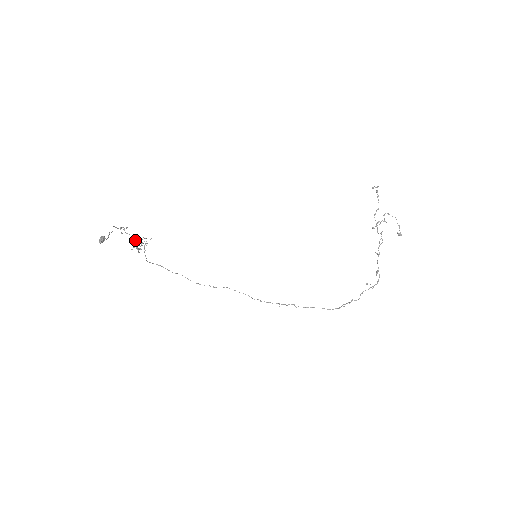
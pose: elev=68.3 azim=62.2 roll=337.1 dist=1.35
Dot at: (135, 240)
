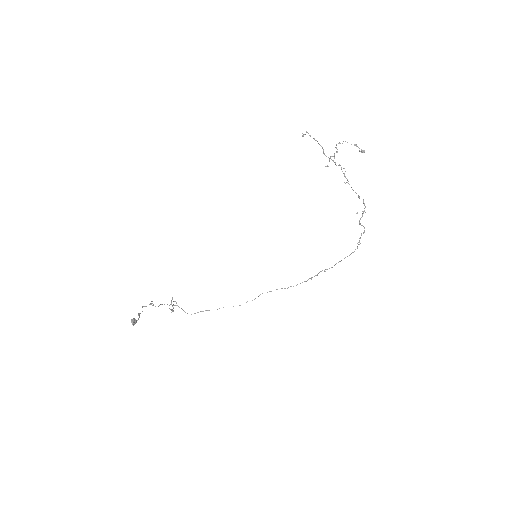
Dot at: (169, 305)
